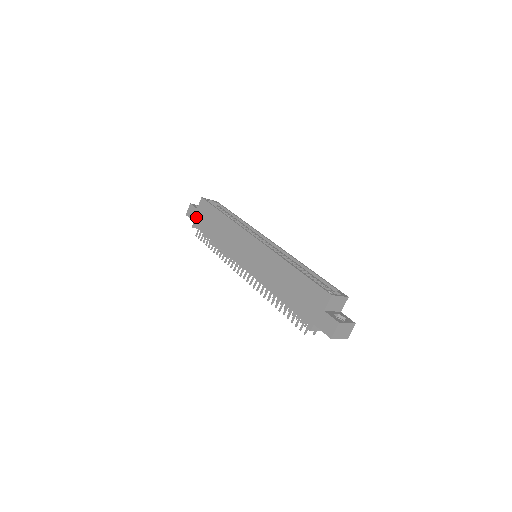
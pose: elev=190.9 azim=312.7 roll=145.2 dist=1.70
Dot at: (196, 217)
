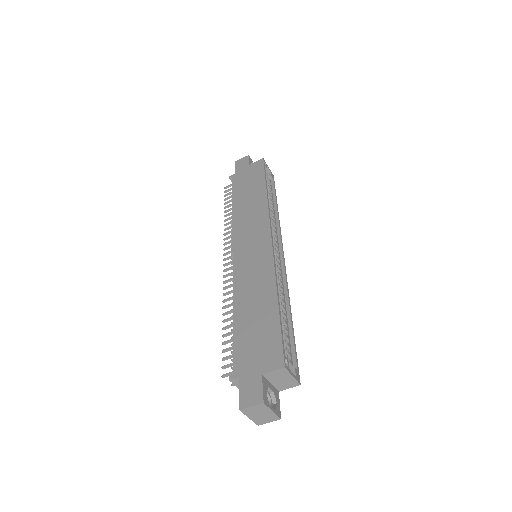
Dot at: (241, 171)
